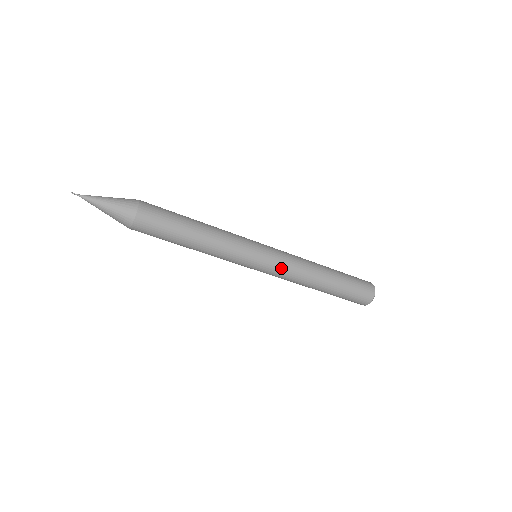
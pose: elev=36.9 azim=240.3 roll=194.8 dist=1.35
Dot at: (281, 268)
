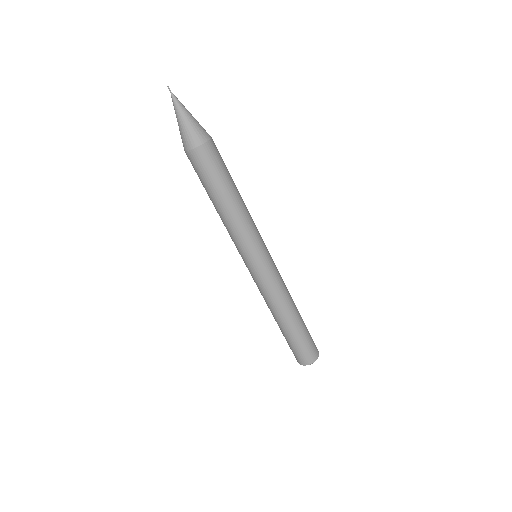
Dot at: (268, 281)
